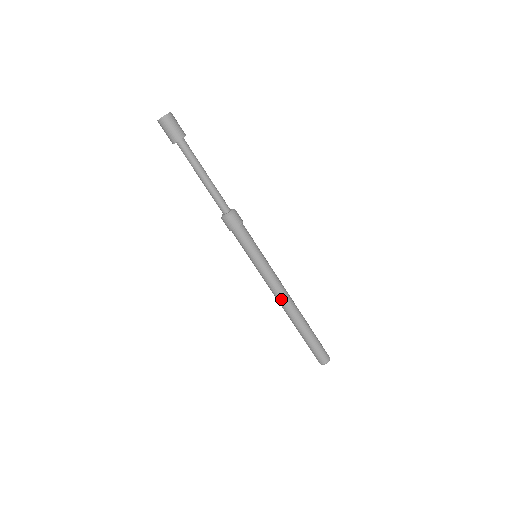
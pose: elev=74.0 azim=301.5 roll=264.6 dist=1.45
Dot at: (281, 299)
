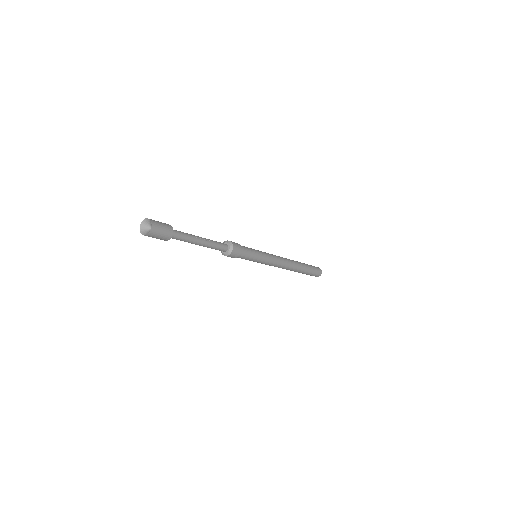
Dot at: (282, 268)
